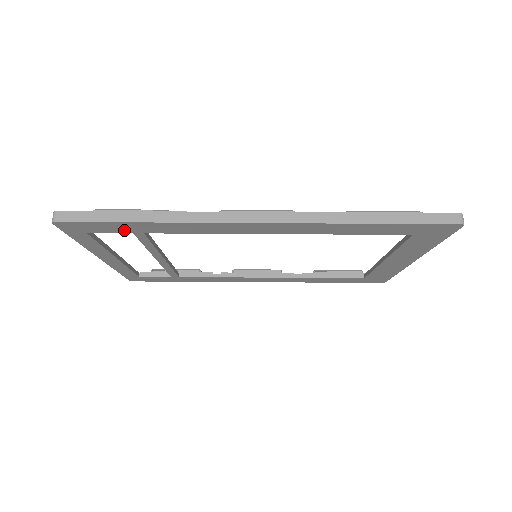
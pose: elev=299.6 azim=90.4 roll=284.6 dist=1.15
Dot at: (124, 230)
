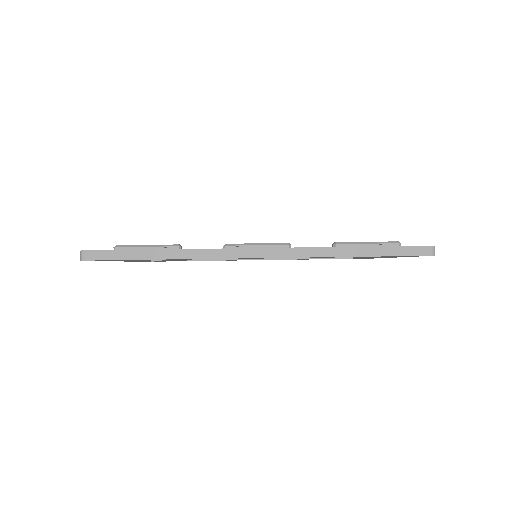
Dot at: occluded
